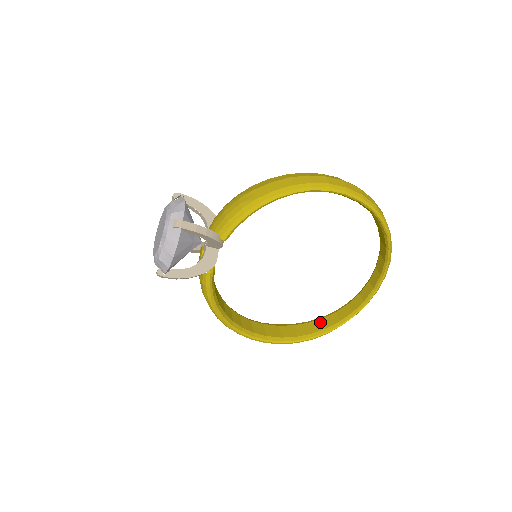
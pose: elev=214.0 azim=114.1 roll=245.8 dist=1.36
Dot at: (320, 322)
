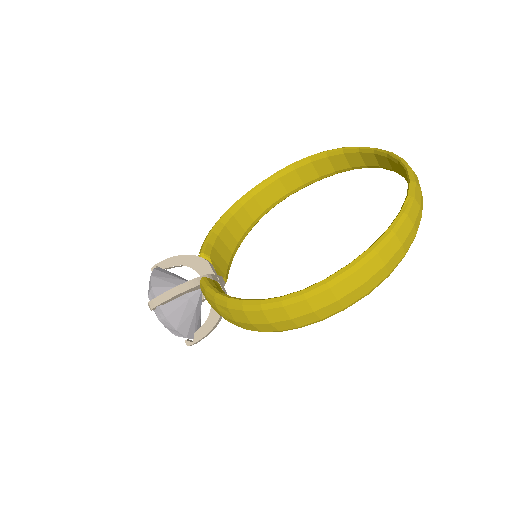
Dot at: occluded
